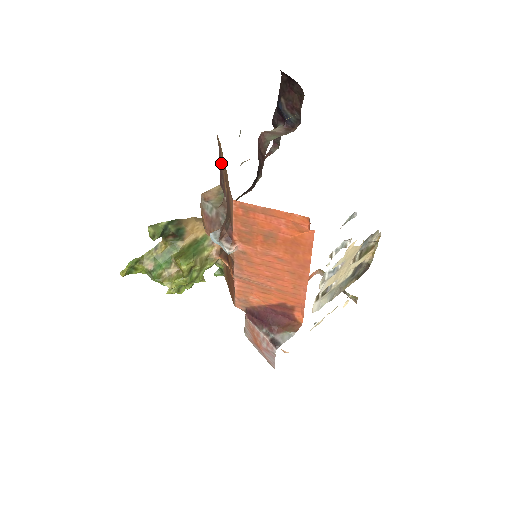
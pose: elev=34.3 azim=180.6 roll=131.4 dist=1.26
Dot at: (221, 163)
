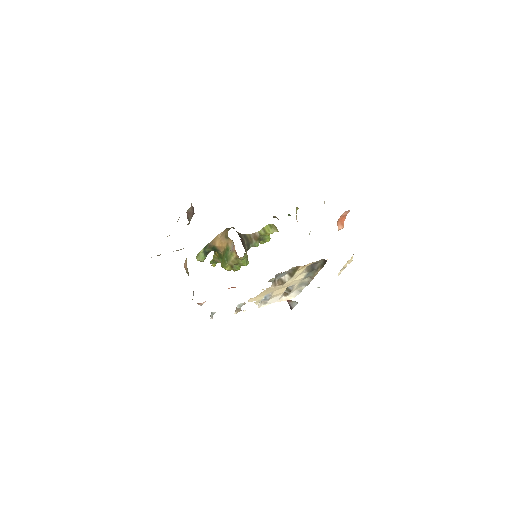
Dot at: occluded
